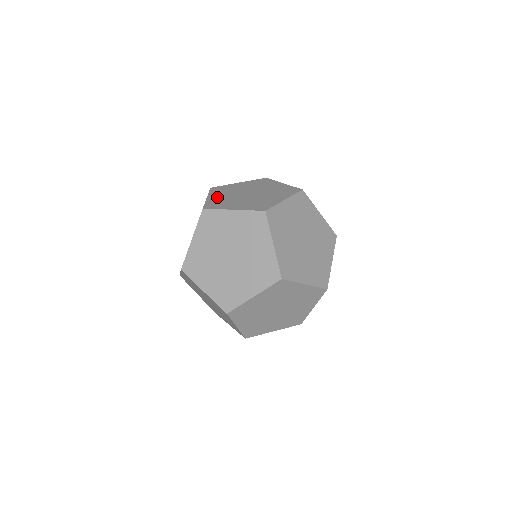
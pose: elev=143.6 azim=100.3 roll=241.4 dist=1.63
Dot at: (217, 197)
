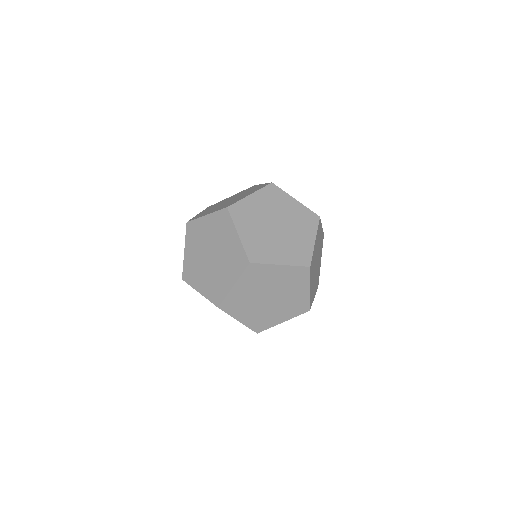
Dot at: occluded
